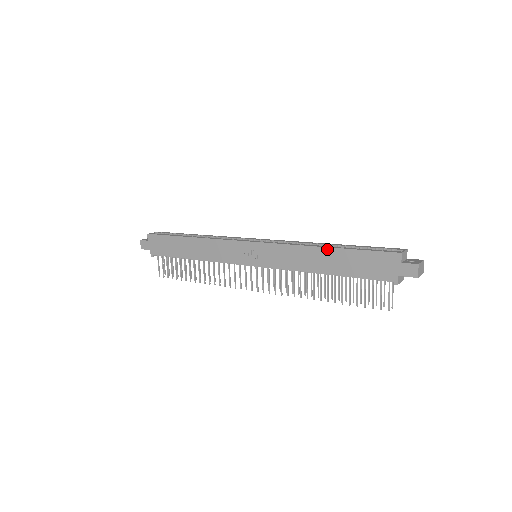
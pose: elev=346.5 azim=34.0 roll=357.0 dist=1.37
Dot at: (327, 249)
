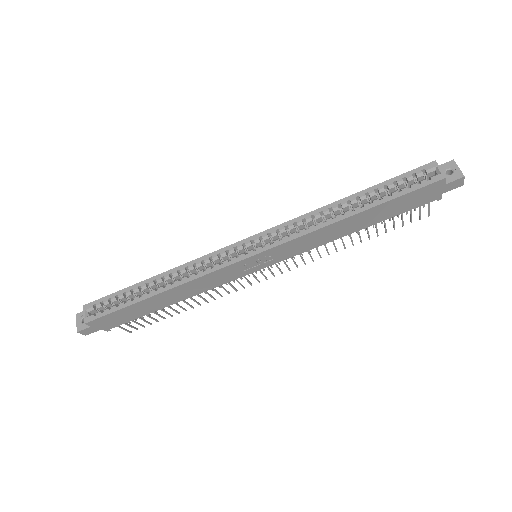
Dot at: (357, 215)
